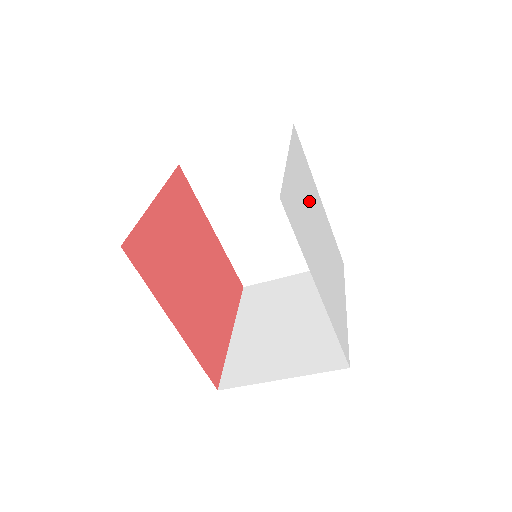
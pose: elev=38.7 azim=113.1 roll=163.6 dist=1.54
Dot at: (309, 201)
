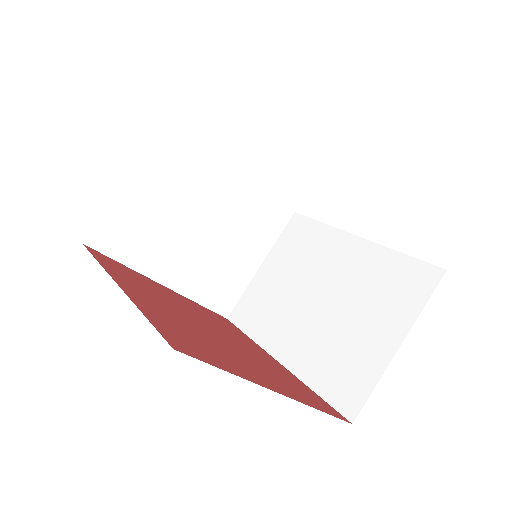
Dot at: occluded
